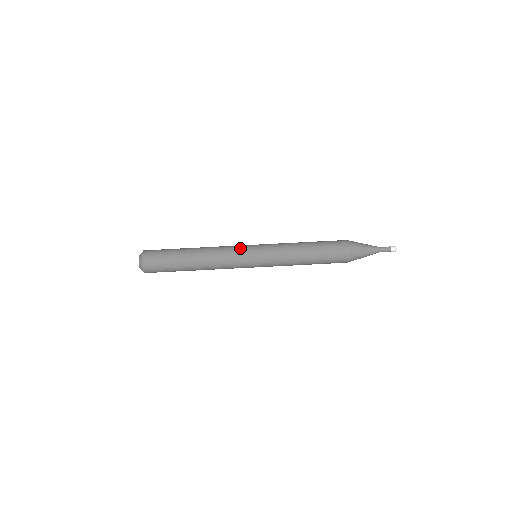
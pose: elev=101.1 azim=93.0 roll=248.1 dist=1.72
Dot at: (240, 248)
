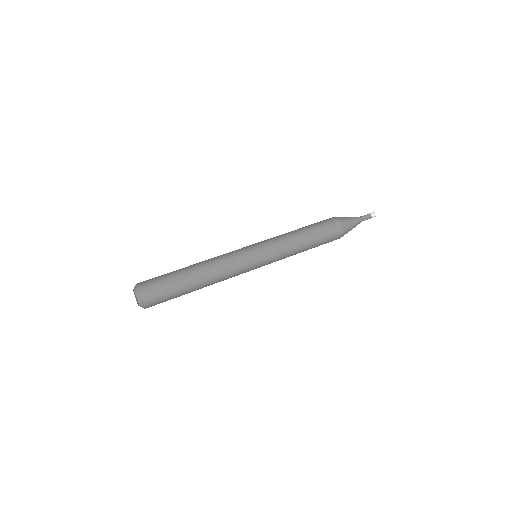
Dot at: occluded
